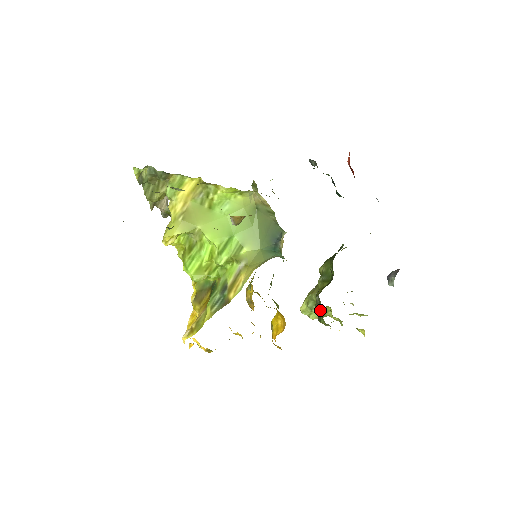
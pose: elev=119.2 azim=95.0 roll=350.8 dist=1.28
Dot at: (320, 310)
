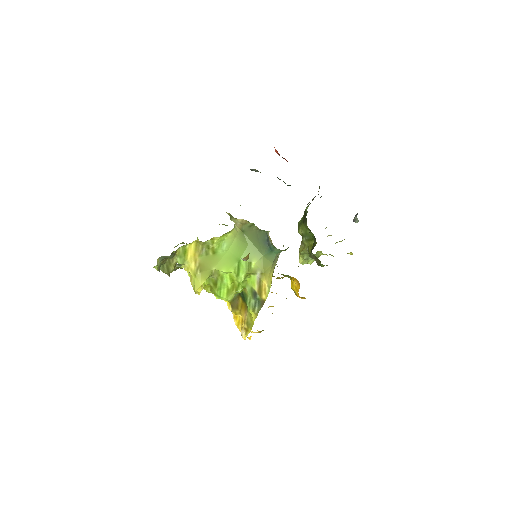
Dot at: (316, 259)
